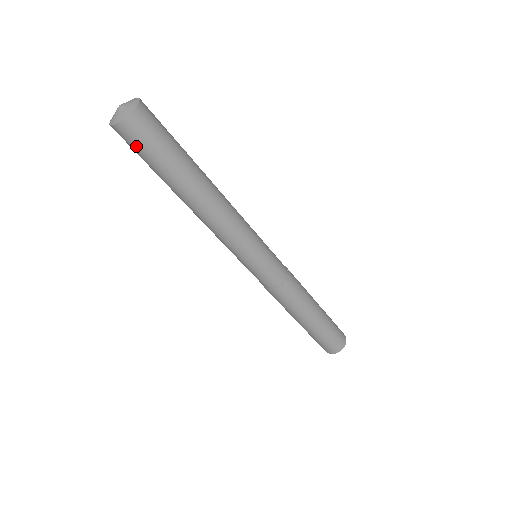
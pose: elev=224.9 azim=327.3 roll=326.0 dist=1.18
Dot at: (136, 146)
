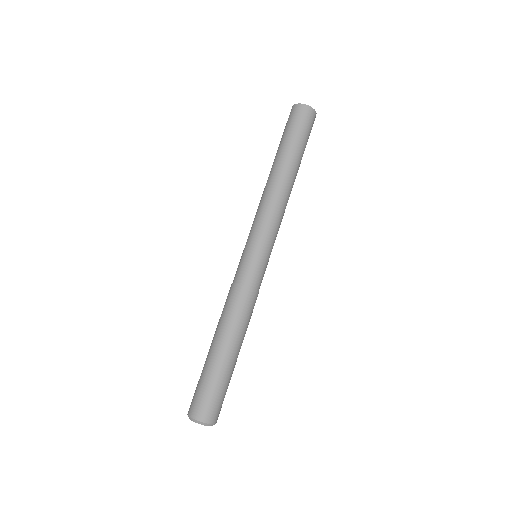
Dot at: (291, 120)
